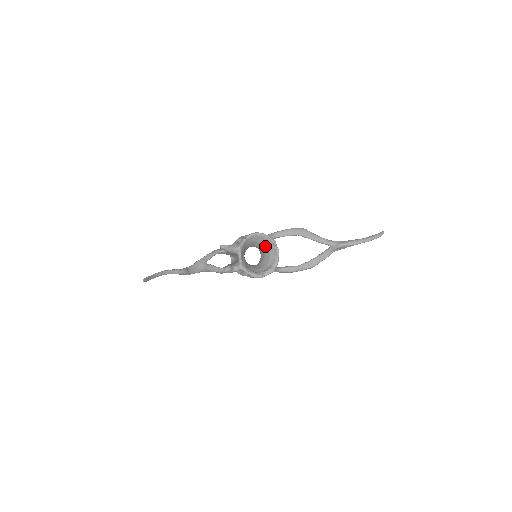
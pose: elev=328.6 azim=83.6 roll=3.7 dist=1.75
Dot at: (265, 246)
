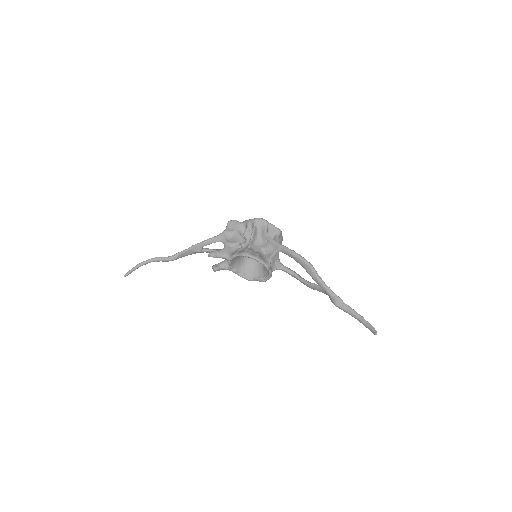
Dot at: occluded
